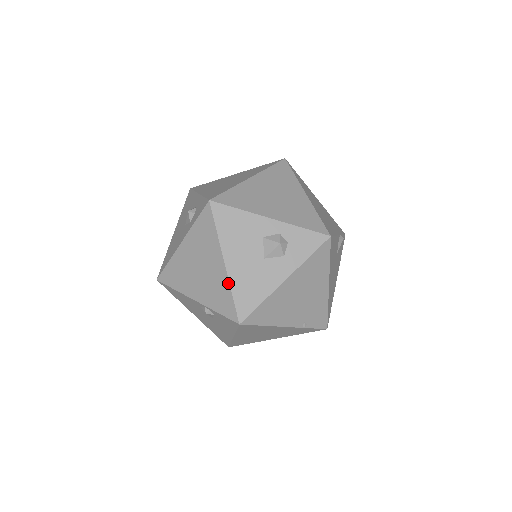
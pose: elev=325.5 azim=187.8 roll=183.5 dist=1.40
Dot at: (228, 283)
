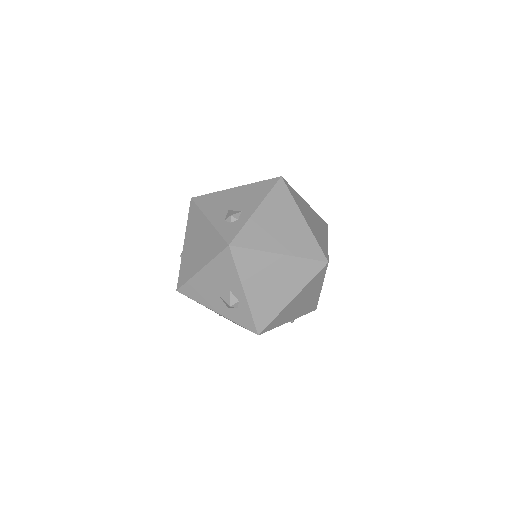
Dot at: (192, 276)
